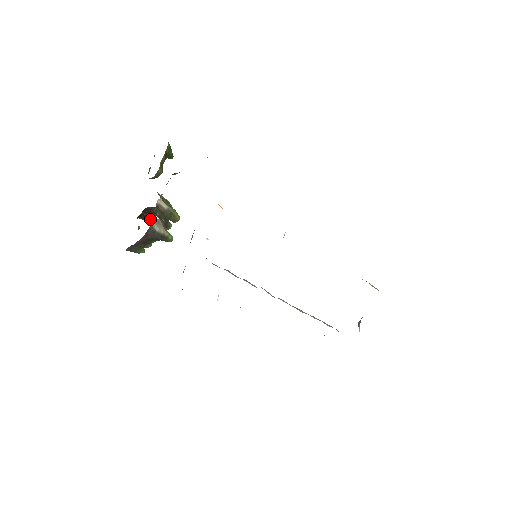
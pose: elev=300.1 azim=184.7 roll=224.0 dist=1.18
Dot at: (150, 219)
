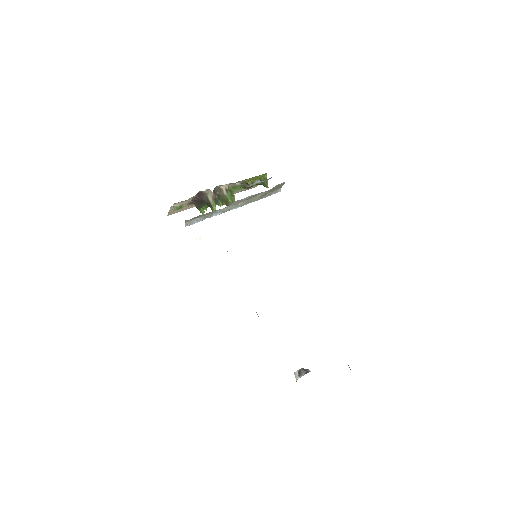
Dot at: (223, 204)
